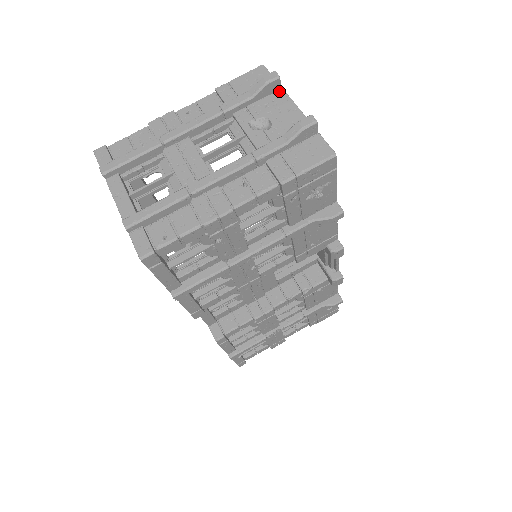
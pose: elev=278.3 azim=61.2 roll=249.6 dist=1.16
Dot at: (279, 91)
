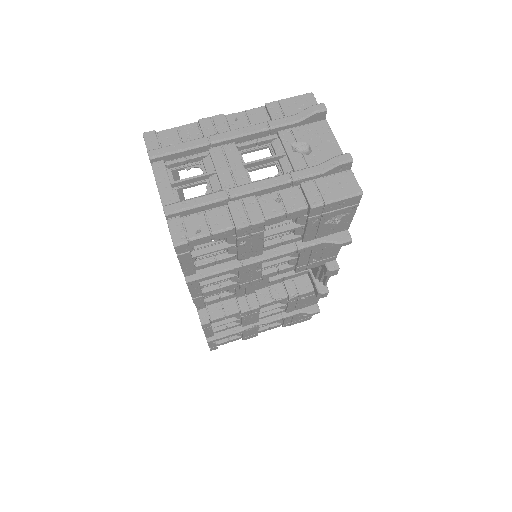
Dot at: (323, 121)
